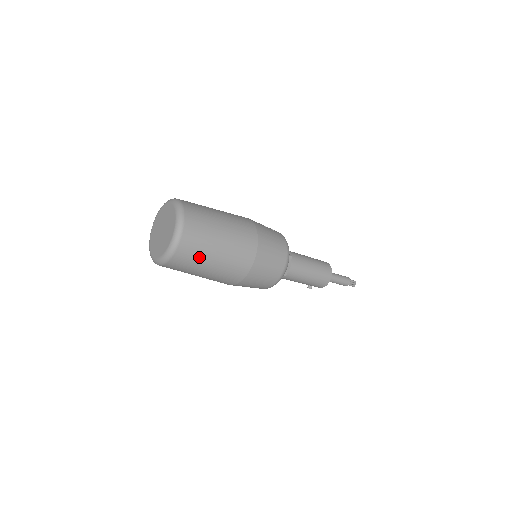
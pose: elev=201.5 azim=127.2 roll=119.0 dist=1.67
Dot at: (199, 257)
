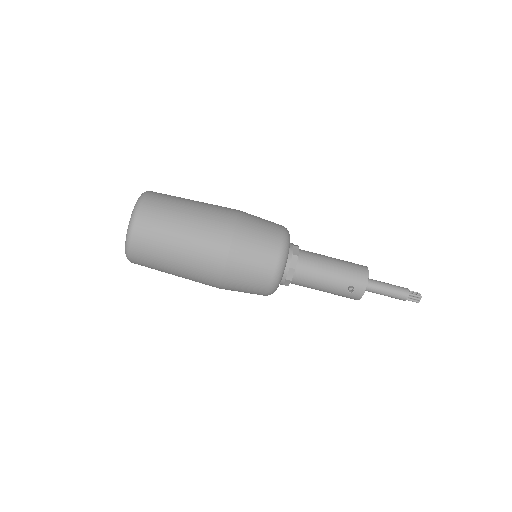
Dot at: (171, 207)
